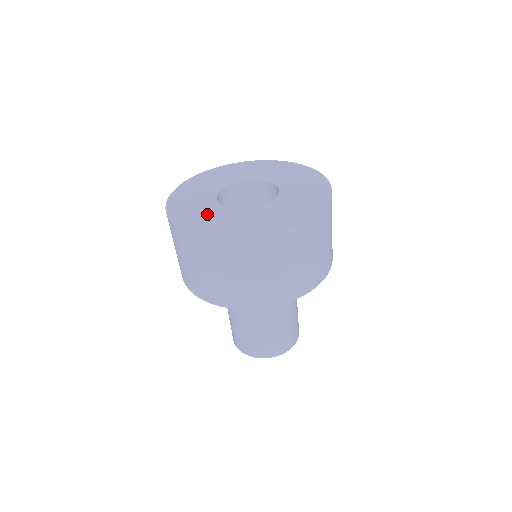
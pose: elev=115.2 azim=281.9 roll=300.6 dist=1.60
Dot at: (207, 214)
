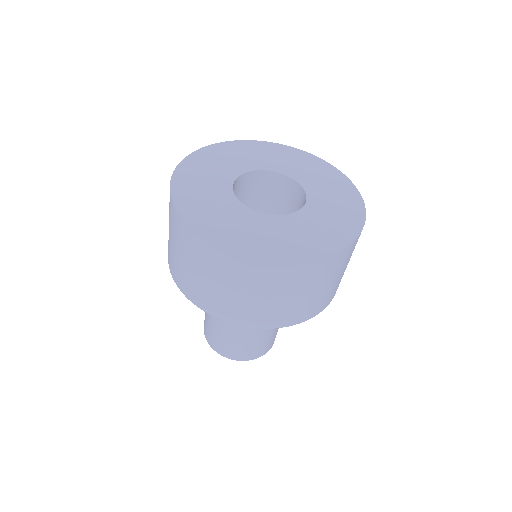
Dot at: (211, 196)
